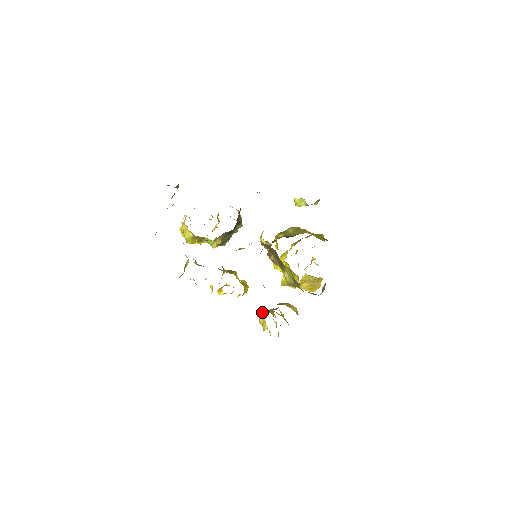
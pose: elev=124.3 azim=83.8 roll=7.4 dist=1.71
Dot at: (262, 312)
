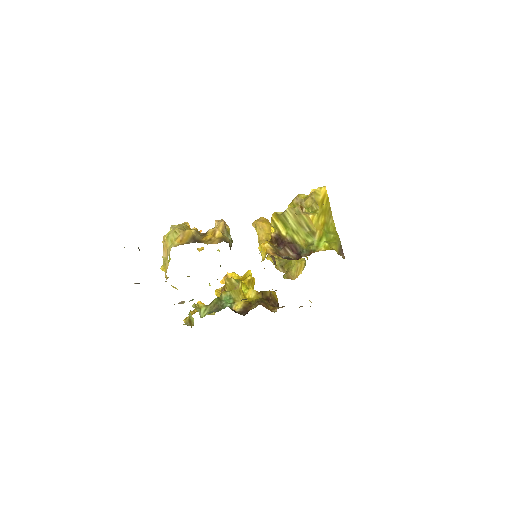
Dot at: (259, 231)
